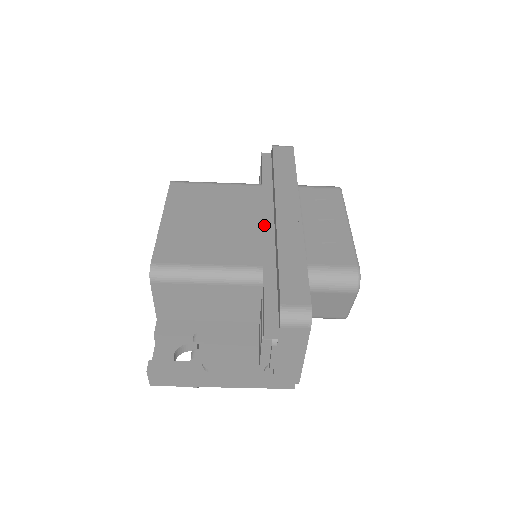
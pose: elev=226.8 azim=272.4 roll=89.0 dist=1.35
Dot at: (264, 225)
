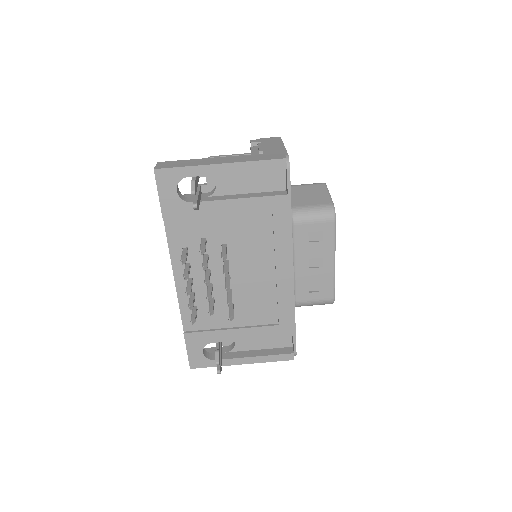
Dot at: occluded
